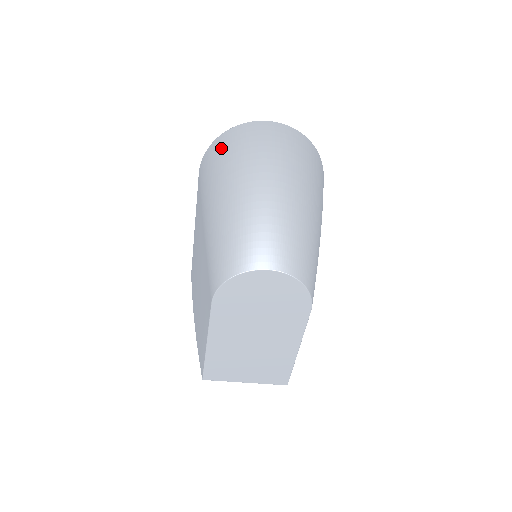
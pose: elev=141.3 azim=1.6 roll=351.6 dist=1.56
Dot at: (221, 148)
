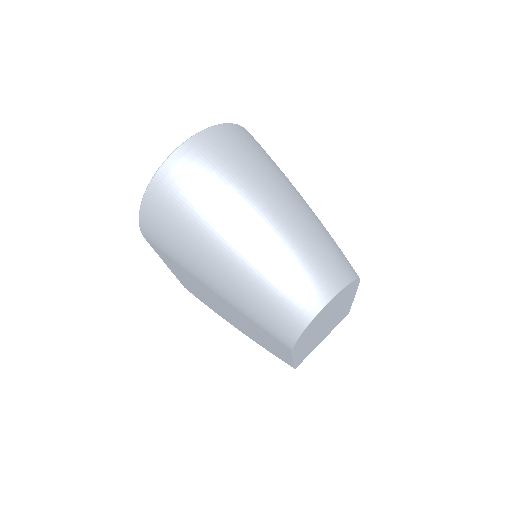
Dot at: (163, 216)
